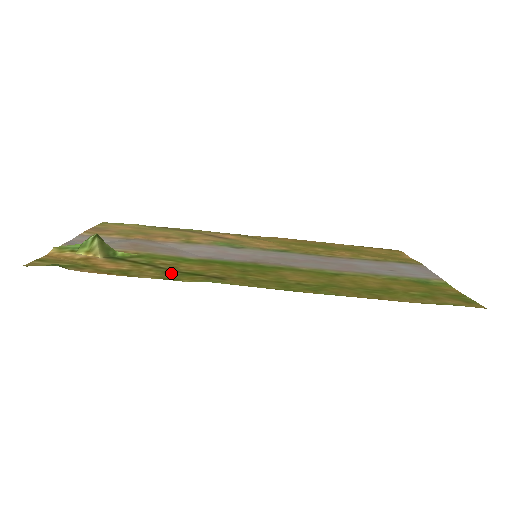
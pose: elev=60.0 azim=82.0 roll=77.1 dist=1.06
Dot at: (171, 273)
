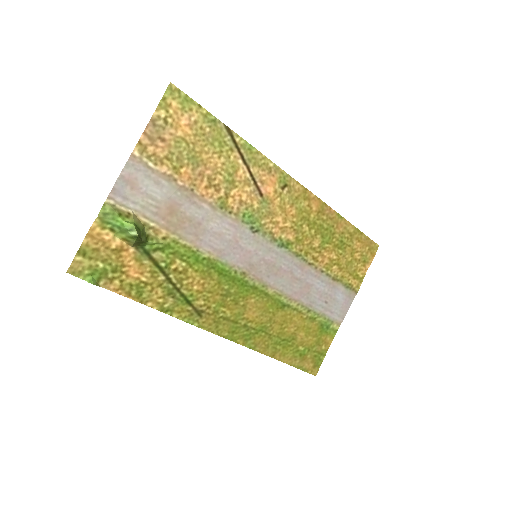
Dot at: (173, 295)
